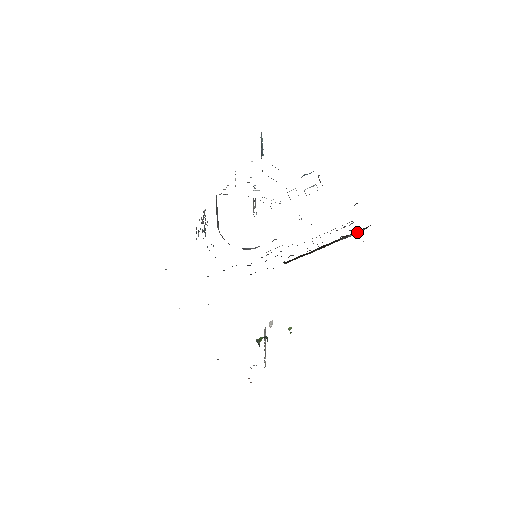
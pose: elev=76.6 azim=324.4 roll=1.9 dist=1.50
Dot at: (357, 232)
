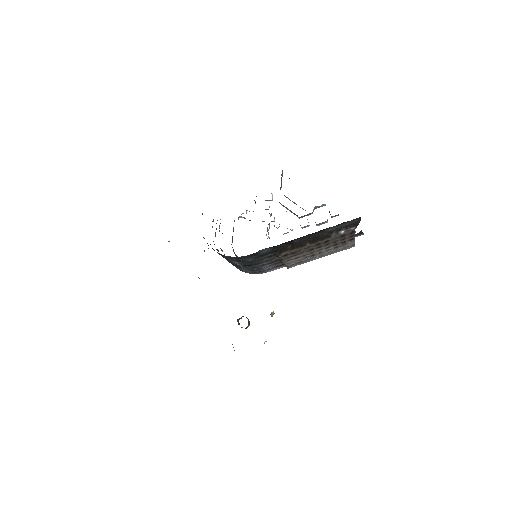
Dot at: (348, 230)
